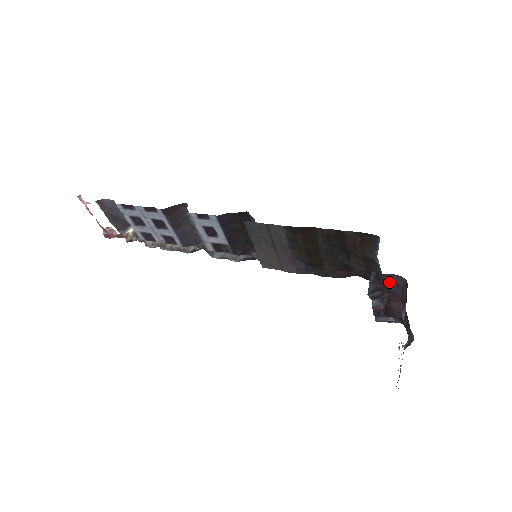
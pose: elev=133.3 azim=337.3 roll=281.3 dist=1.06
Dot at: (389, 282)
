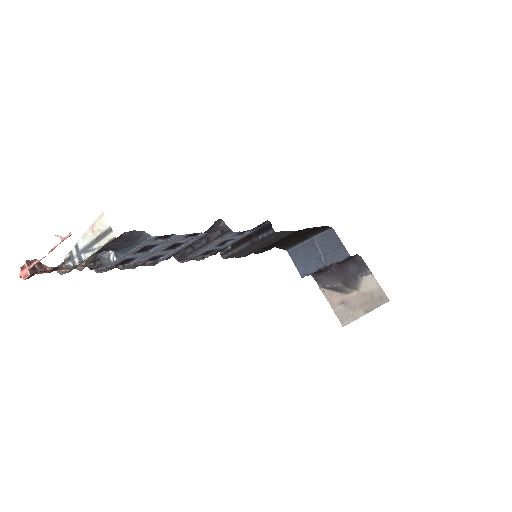
Dot at: (350, 259)
